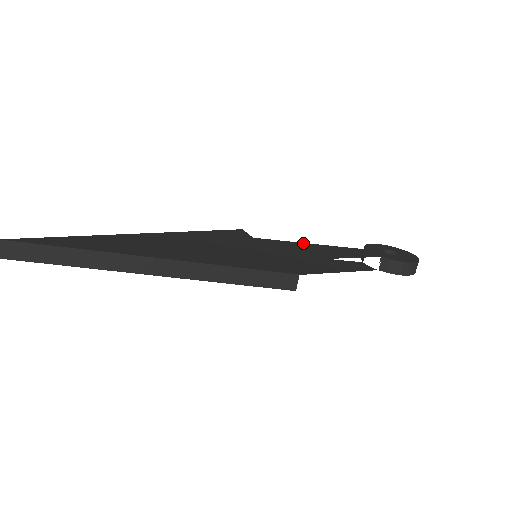
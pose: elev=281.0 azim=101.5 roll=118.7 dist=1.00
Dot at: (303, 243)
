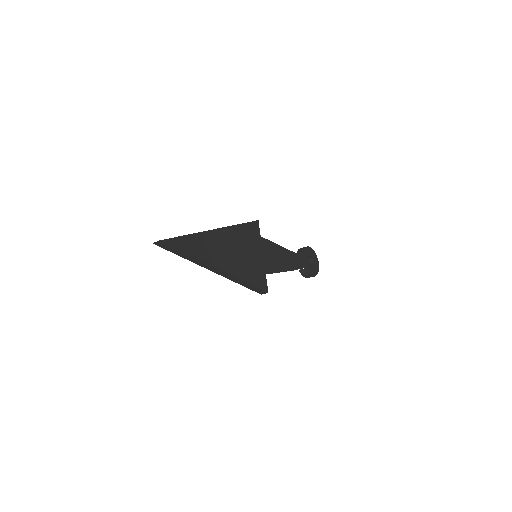
Dot at: (280, 246)
